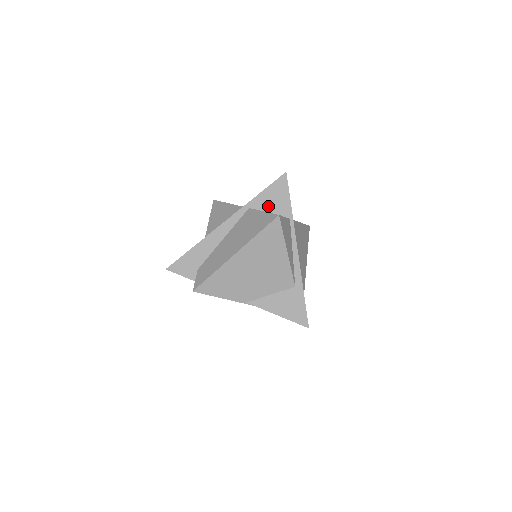
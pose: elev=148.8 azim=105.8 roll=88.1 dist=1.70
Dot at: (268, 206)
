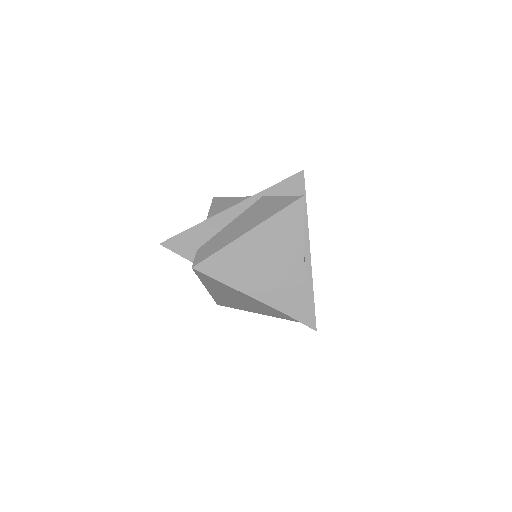
Dot at: occluded
